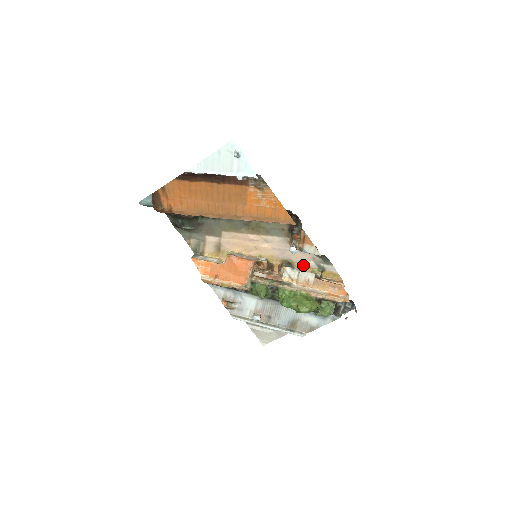
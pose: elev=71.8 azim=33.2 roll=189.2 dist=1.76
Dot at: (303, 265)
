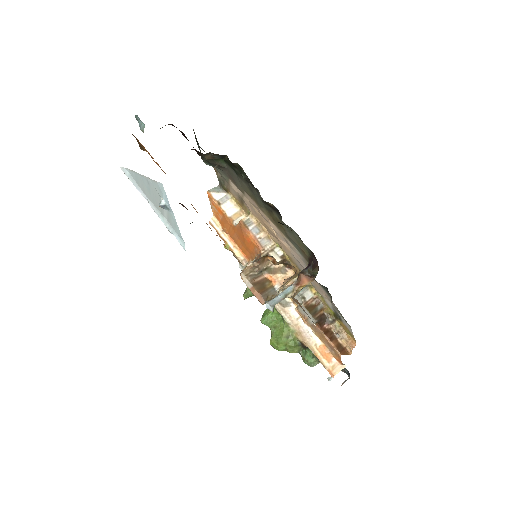
Dot at: (320, 295)
